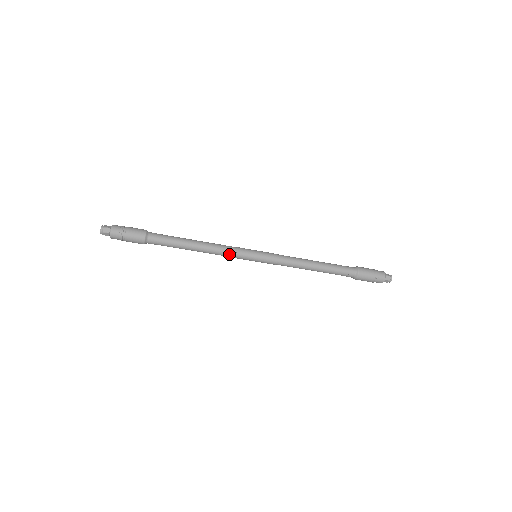
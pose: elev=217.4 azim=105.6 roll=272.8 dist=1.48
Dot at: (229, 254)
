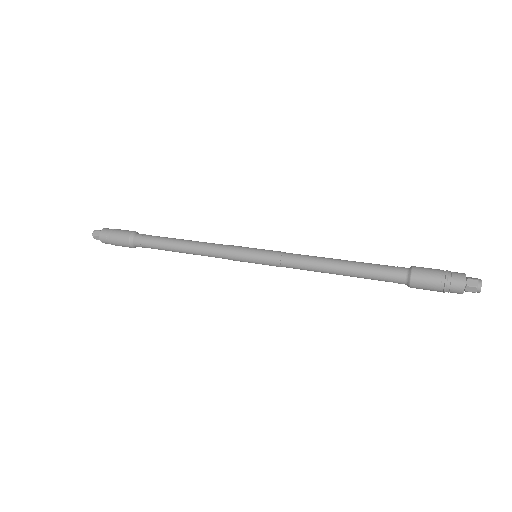
Dot at: occluded
